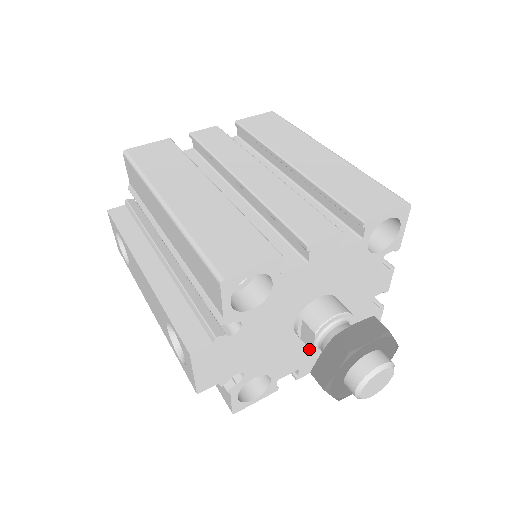
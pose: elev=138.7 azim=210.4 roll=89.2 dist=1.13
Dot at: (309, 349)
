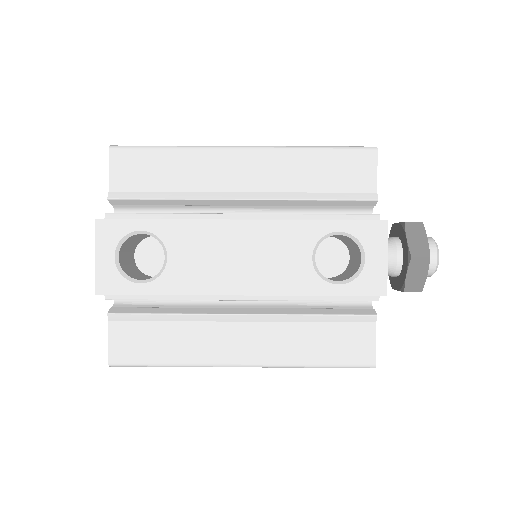
Dot at: occluded
